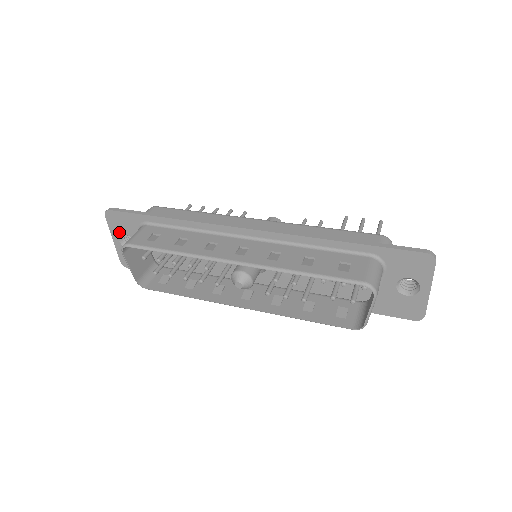
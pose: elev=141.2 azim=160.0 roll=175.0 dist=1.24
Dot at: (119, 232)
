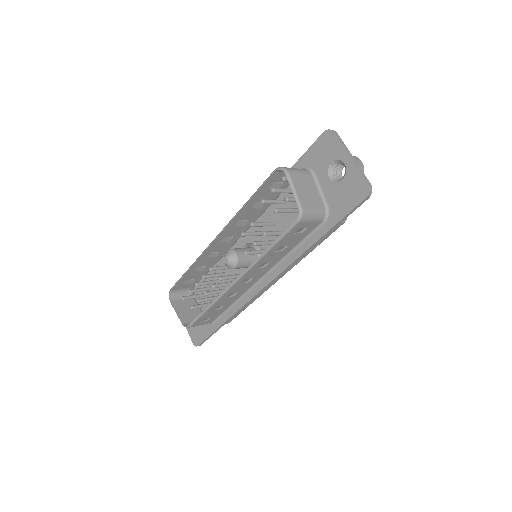
Dot at: occluded
